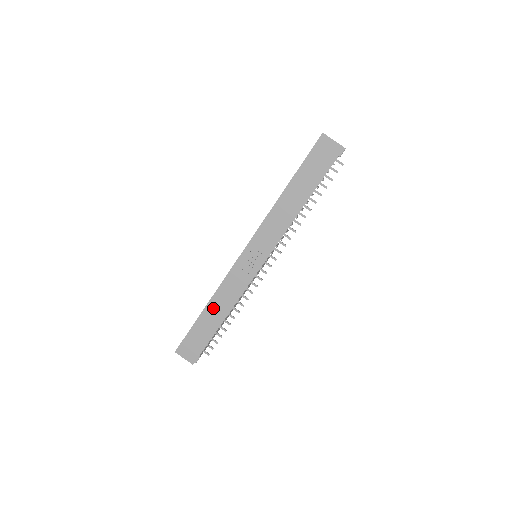
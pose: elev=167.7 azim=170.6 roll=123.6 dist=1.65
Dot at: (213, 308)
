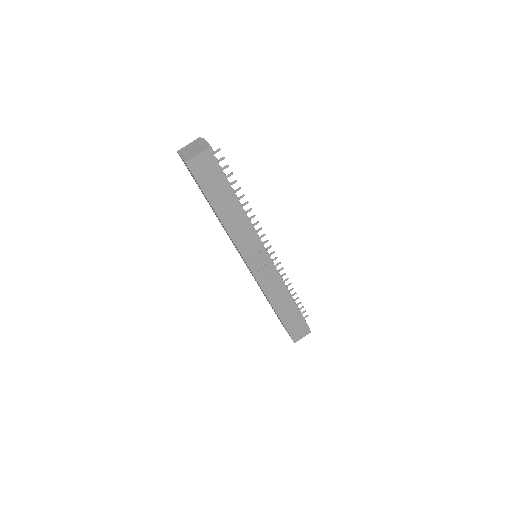
Dot at: (280, 306)
